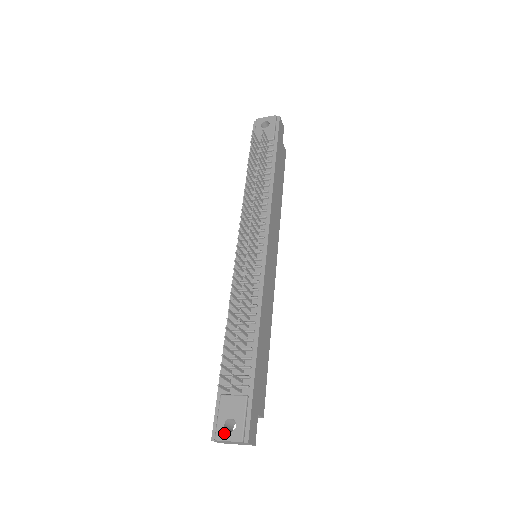
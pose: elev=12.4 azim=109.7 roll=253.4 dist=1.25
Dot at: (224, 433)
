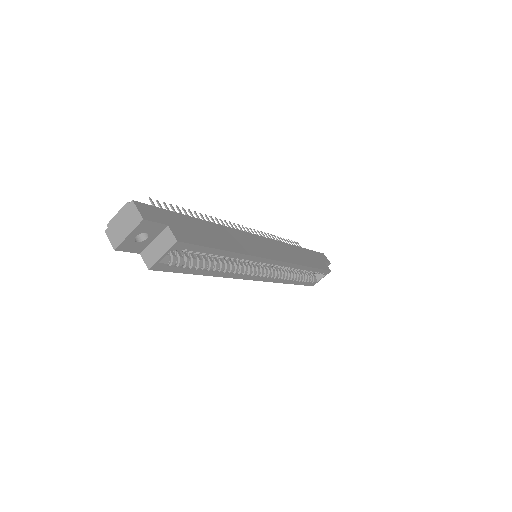
Dot at: occluded
